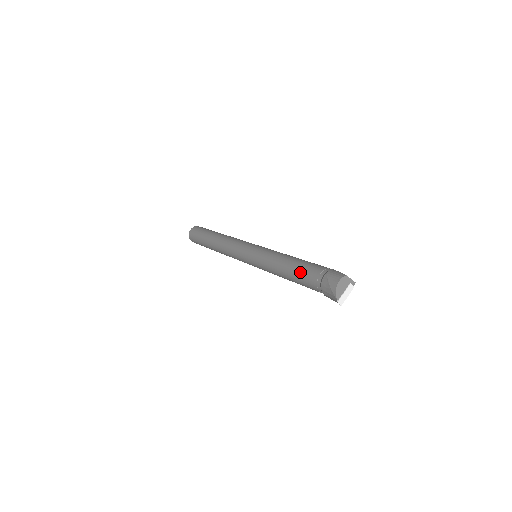
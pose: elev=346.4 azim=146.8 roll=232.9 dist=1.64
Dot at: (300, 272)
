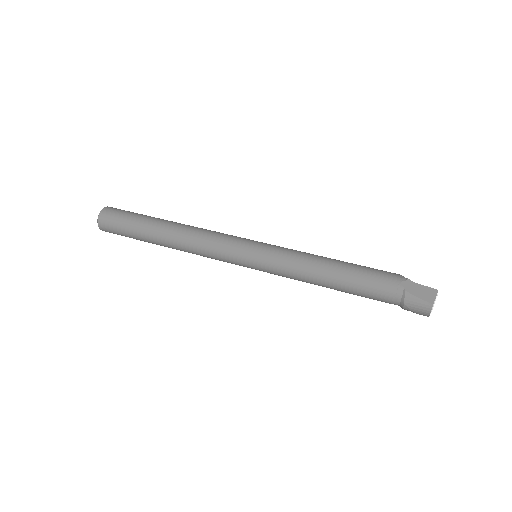
Dot at: occluded
